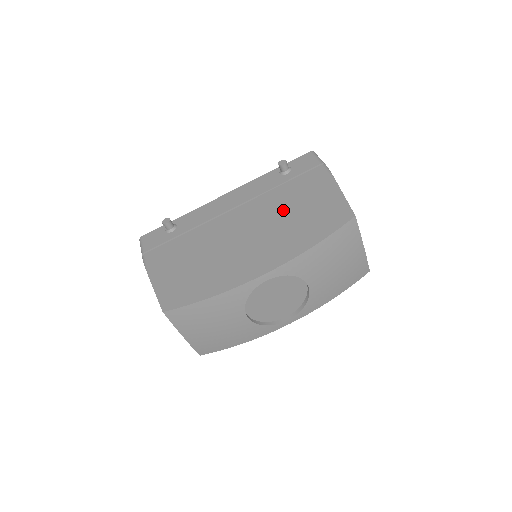
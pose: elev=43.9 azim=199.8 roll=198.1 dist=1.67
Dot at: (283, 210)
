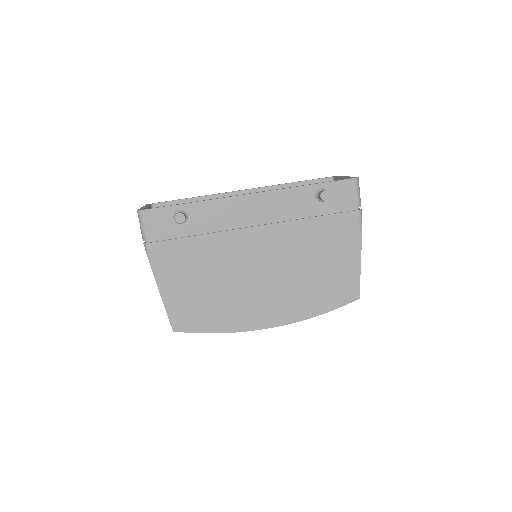
Dot at: (304, 258)
